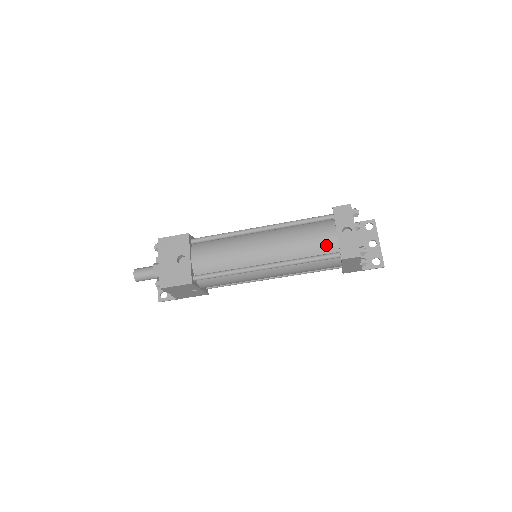
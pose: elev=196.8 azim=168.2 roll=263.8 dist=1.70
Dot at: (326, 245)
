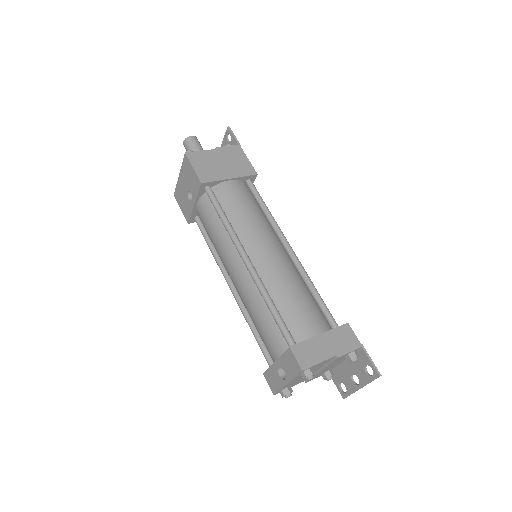
Dot at: occluded
